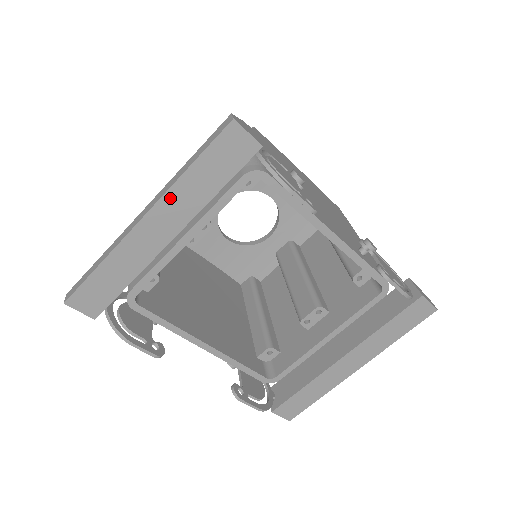
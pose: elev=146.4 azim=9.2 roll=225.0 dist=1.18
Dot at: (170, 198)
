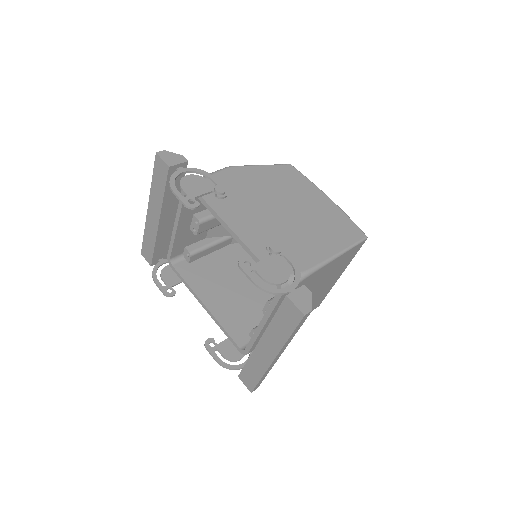
Dot at: (152, 197)
